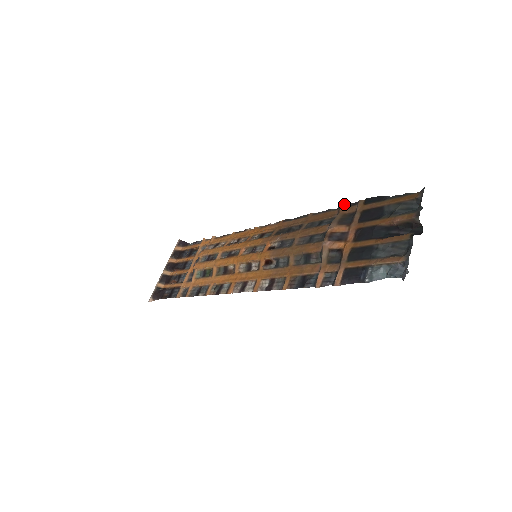
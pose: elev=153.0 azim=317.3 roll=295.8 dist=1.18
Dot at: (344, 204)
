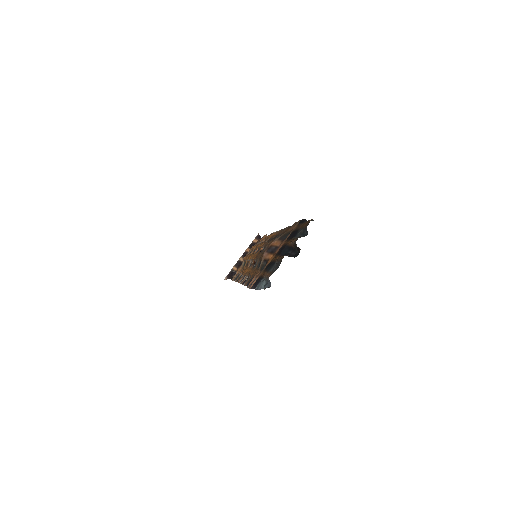
Dot at: (296, 222)
